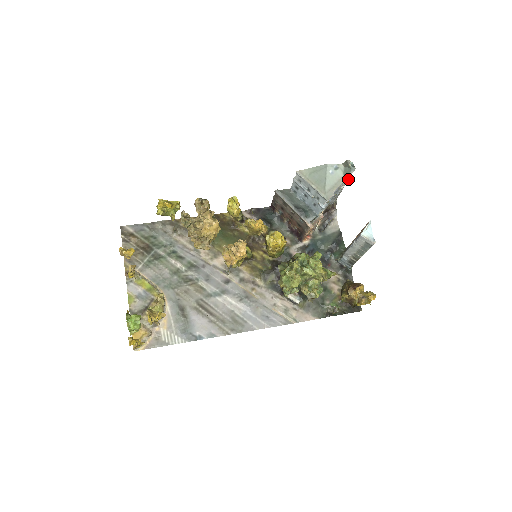
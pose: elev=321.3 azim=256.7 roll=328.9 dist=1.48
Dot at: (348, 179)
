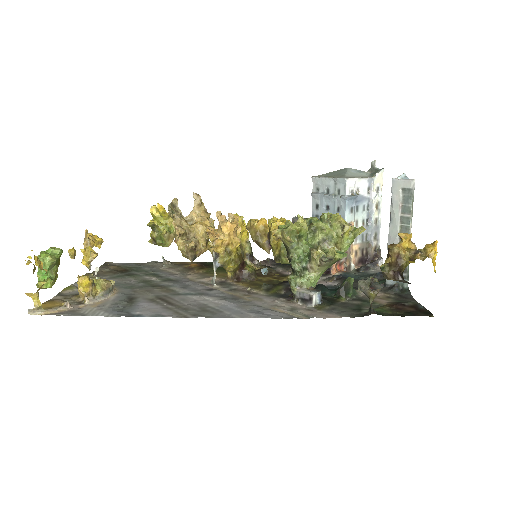
Dot at: (381, 194)
